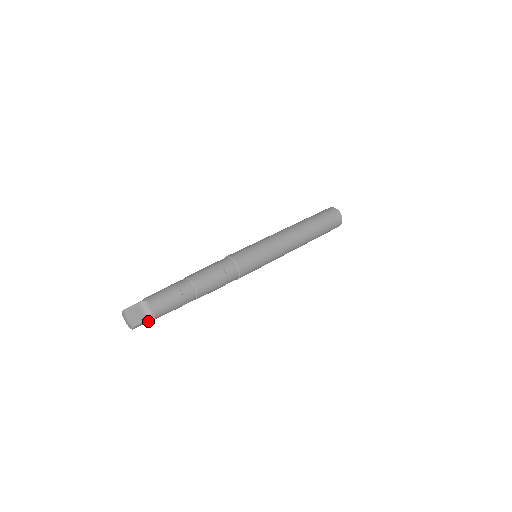
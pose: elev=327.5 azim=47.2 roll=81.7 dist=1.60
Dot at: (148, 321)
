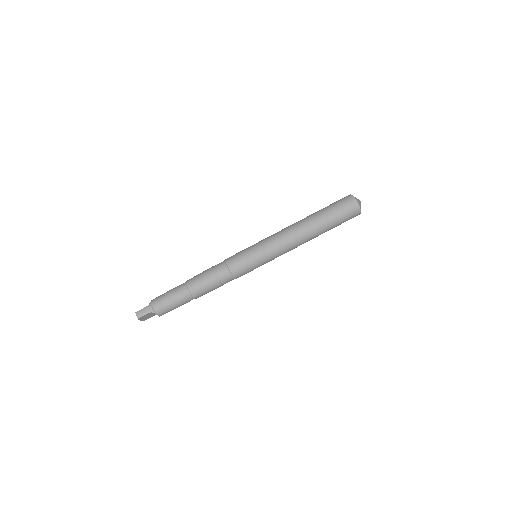
Dot at: occluded
